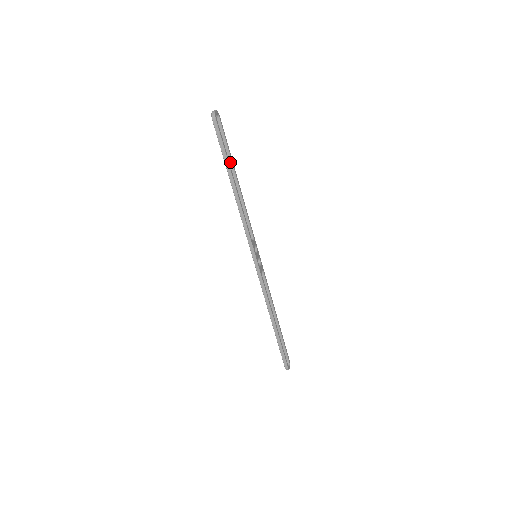
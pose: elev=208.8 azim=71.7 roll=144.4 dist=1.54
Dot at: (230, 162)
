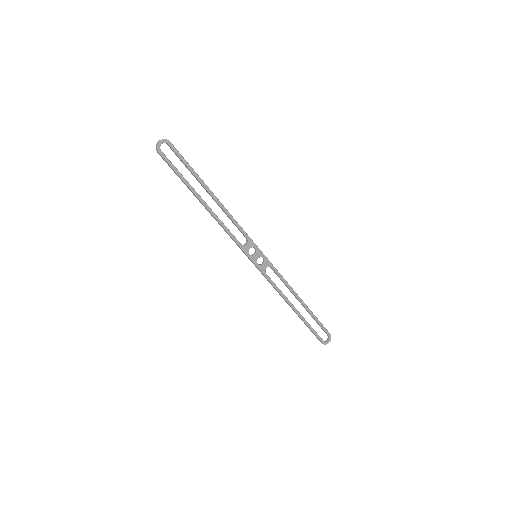
Dot at: (198, 180)
